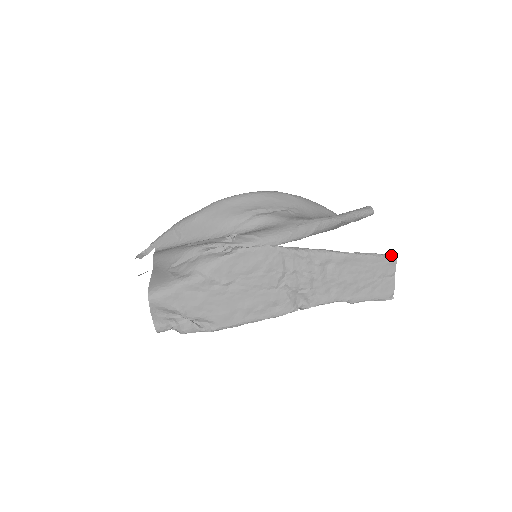
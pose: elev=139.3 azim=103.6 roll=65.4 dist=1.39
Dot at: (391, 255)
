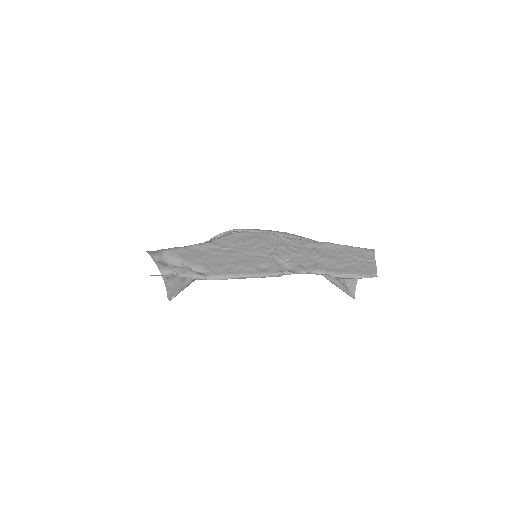
Dot at: (369, 249)
